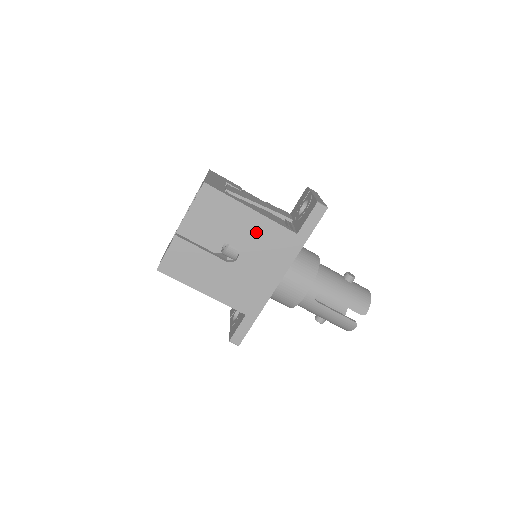
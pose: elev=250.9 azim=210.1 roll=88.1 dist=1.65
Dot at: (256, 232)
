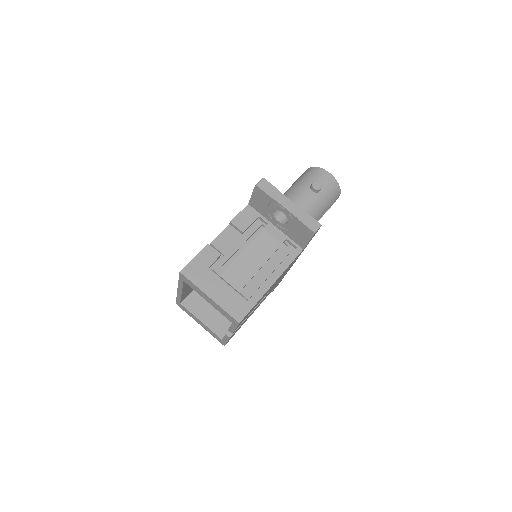
Dot at: occluded
